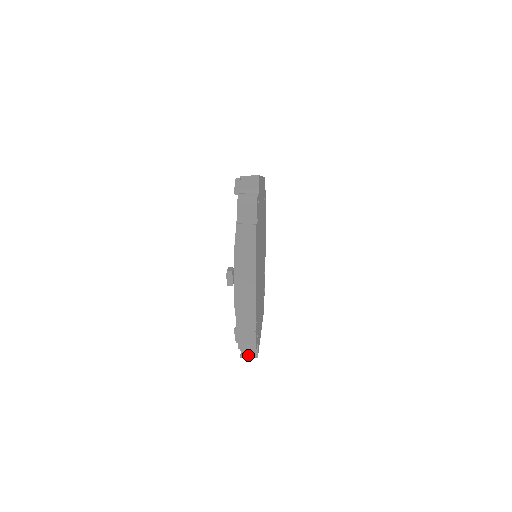
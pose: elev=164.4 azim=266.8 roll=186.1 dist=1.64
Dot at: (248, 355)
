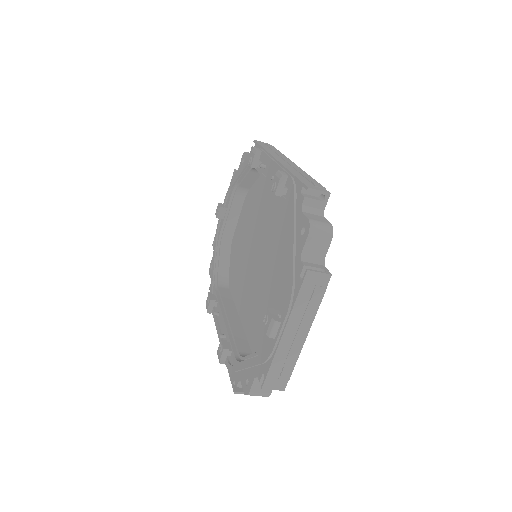
Dot at: (243, 391)
